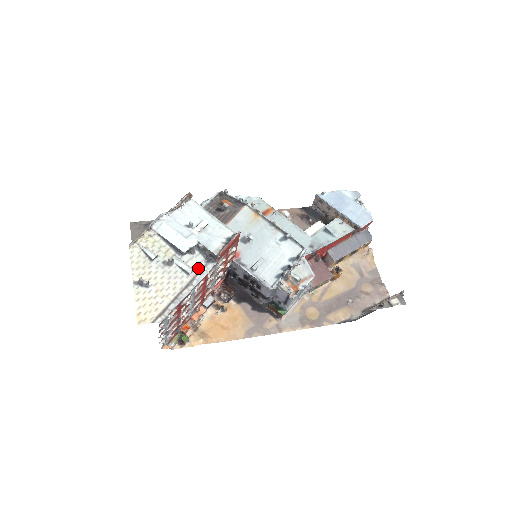
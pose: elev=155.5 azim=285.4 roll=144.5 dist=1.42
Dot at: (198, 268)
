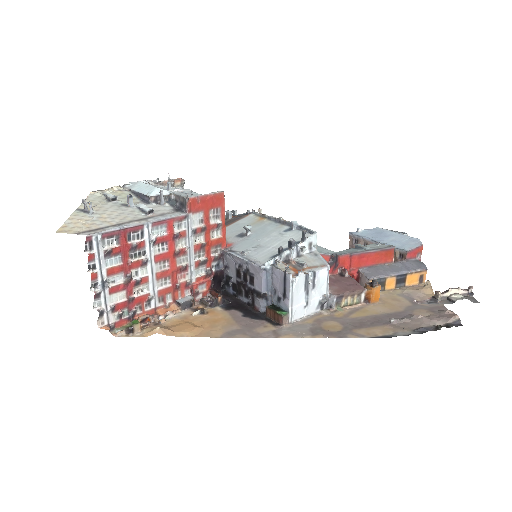
Dot at: (161, 213)
